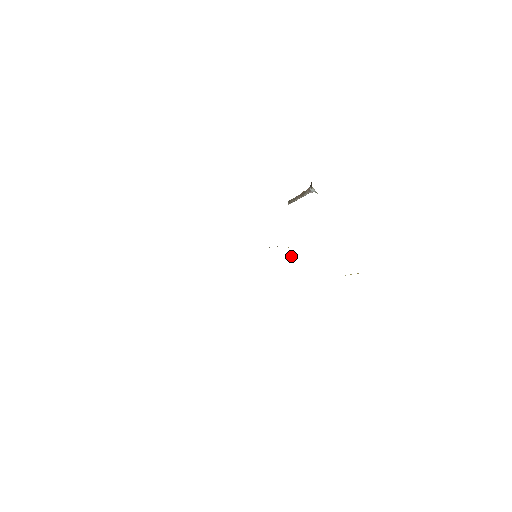
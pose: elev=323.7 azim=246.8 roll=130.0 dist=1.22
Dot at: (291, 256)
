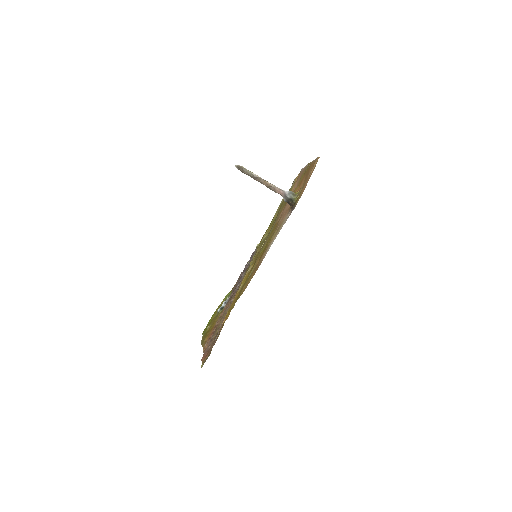
Dot at: occluded
